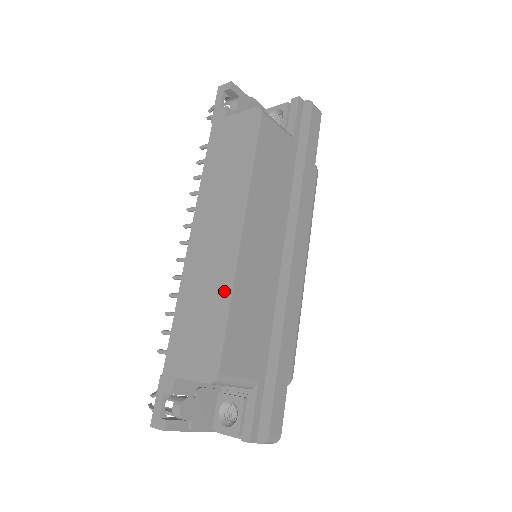
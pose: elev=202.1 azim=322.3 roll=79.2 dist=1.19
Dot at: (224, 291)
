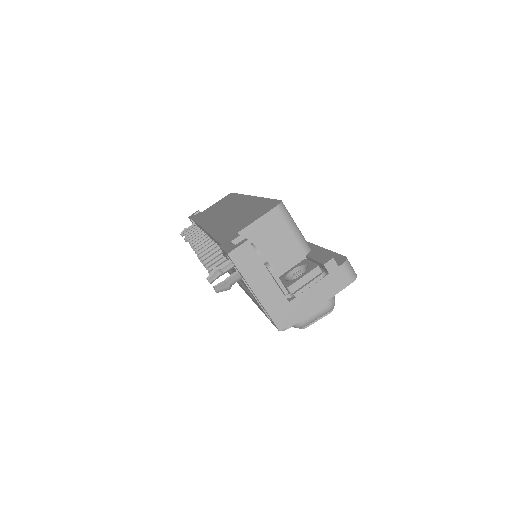
Dot at: (255, 202)
